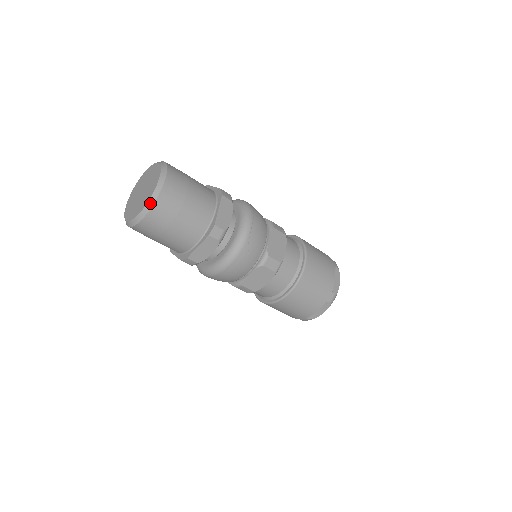
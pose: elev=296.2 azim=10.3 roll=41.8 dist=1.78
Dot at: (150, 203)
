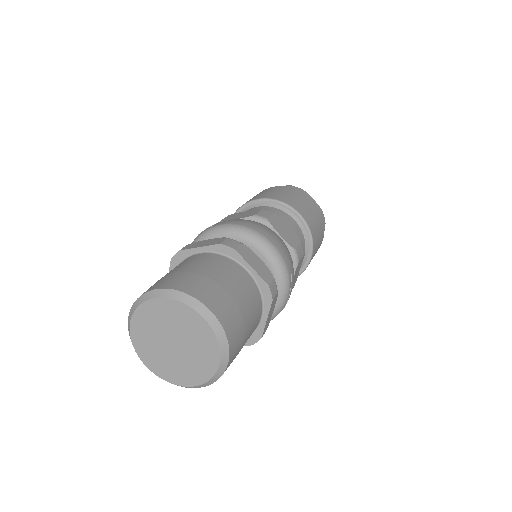
Dot at: (205, 385)
